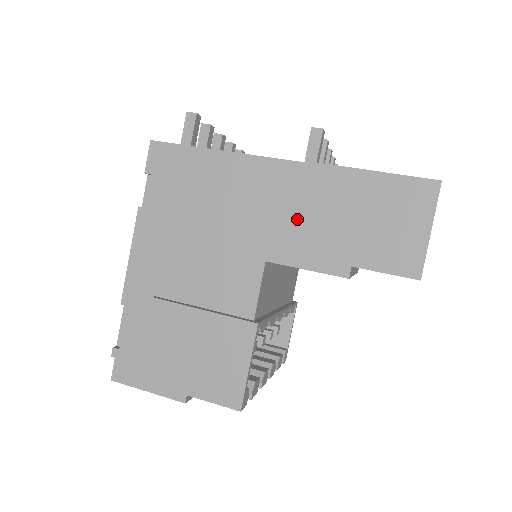
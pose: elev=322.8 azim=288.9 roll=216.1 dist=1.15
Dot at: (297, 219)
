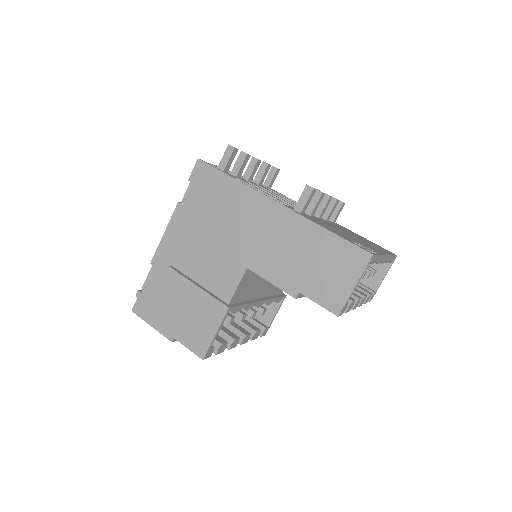
Dot at: (275, 247)
